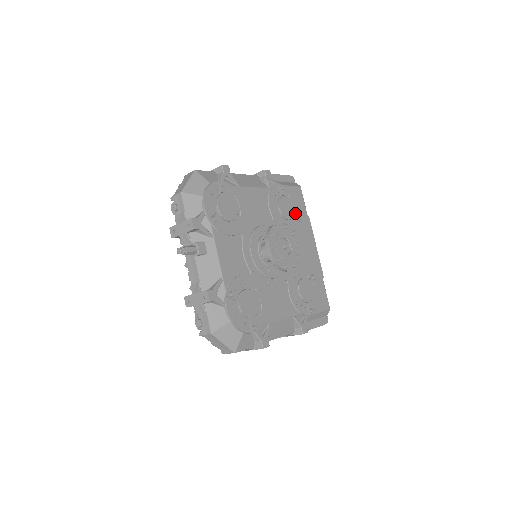
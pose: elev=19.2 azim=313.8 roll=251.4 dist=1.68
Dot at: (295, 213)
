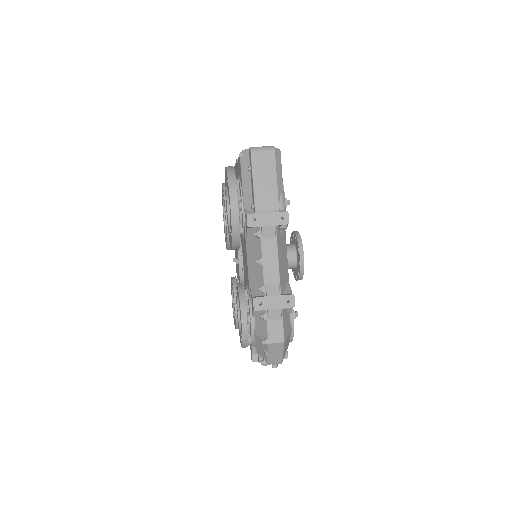
Dot at: occluded
